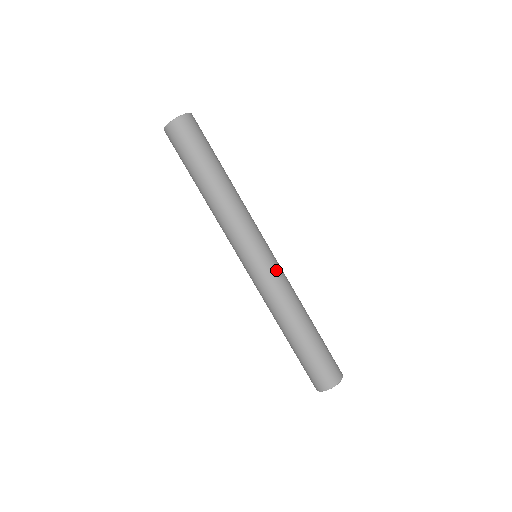
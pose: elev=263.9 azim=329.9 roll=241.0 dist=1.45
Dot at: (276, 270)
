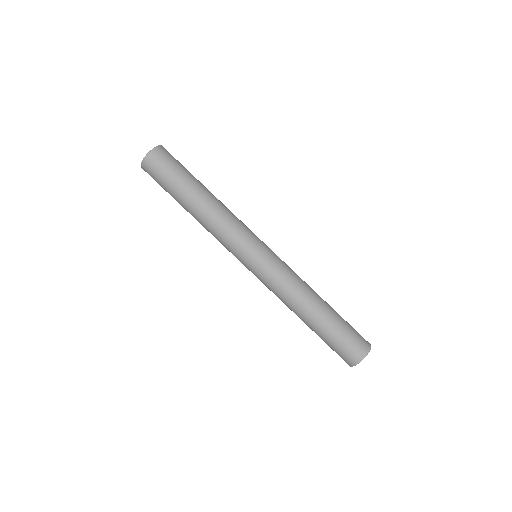
Dot at: (280, 260)
